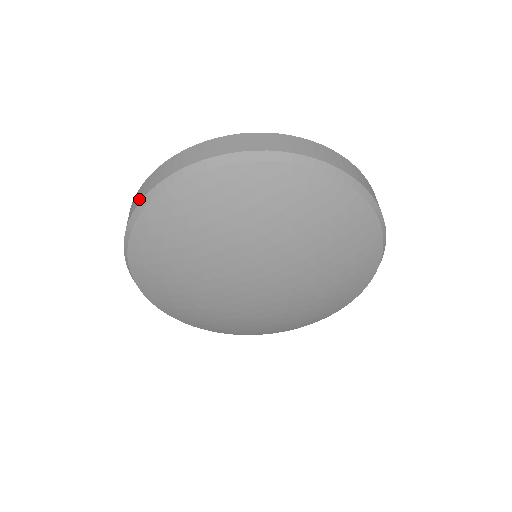
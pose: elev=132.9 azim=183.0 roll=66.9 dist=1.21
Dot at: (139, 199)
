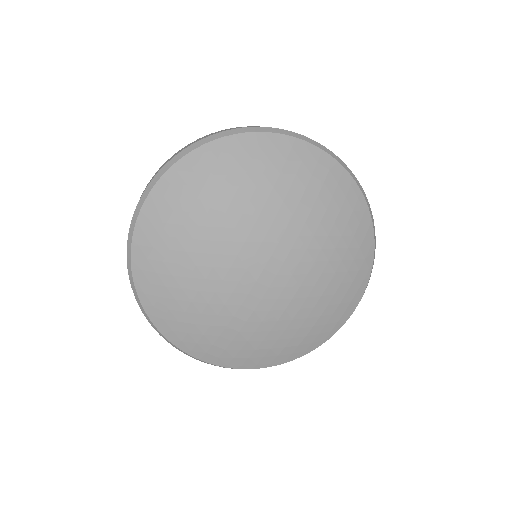
Dot at: (127, 260)
